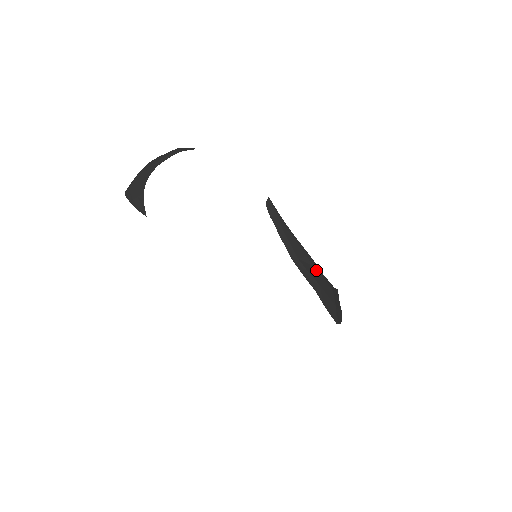
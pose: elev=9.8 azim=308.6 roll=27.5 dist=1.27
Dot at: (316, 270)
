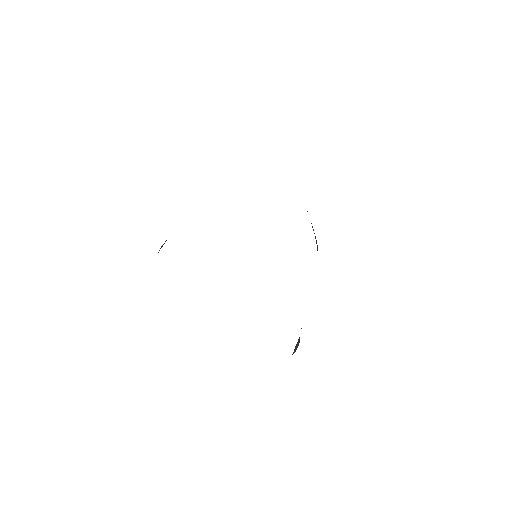
Dot at: occluded
